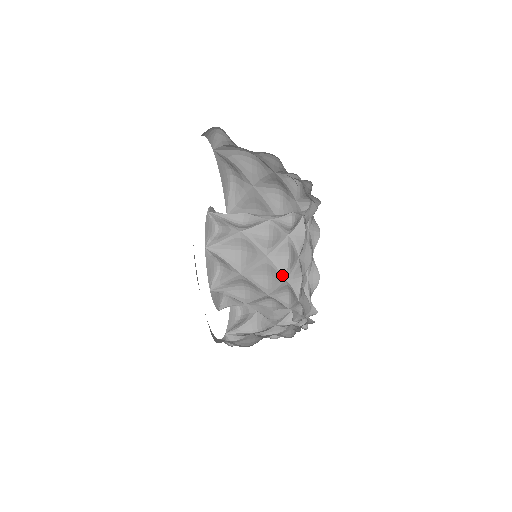
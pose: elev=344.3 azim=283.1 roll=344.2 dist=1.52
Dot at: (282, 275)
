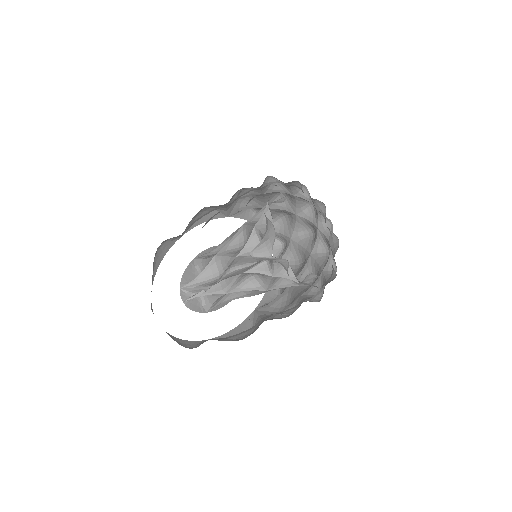
Dot at: occluded
